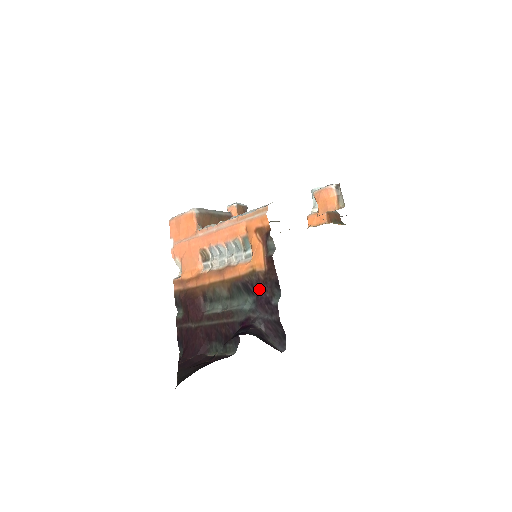
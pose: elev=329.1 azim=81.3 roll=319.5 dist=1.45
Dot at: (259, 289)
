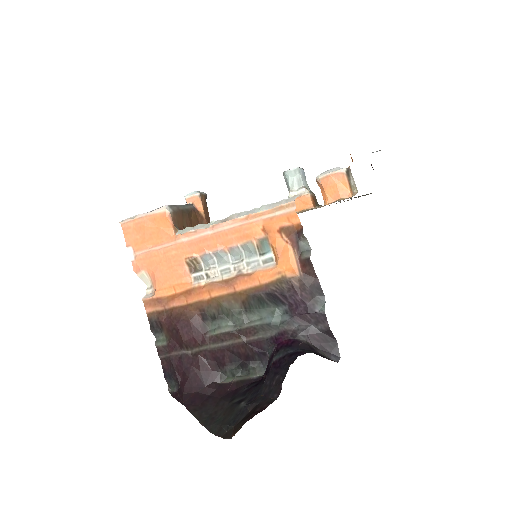
Dot at: (294, 297)
